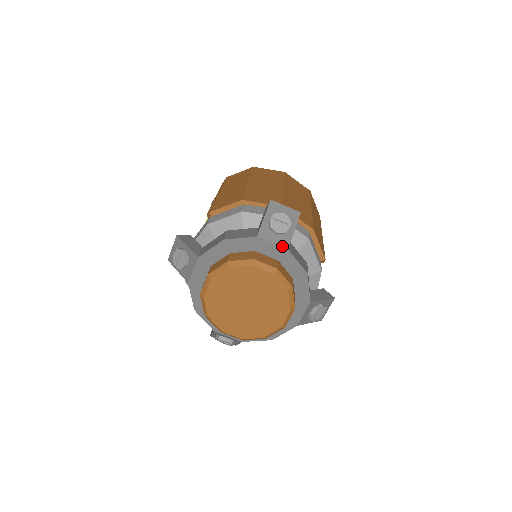
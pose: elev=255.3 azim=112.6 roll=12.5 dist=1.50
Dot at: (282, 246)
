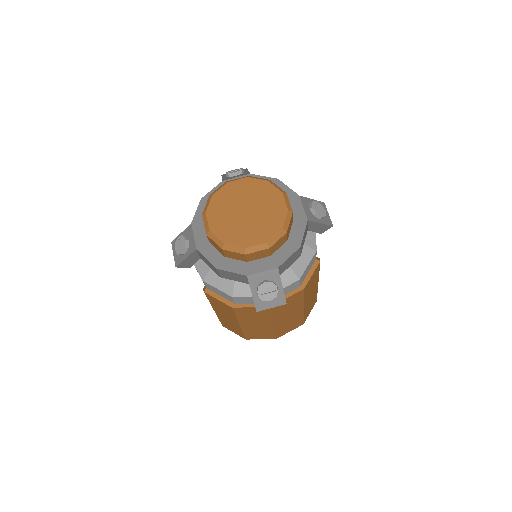
Dot at: (245, 175)
